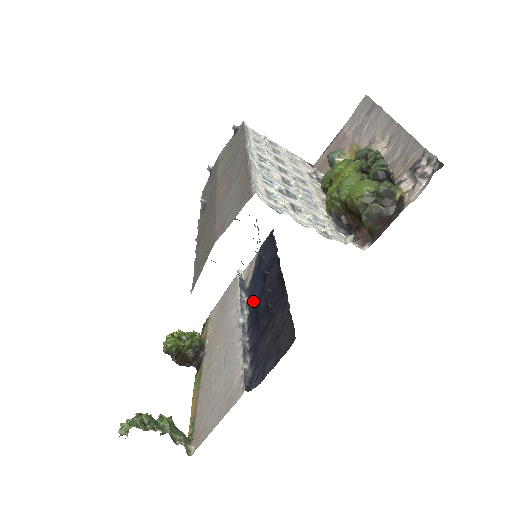
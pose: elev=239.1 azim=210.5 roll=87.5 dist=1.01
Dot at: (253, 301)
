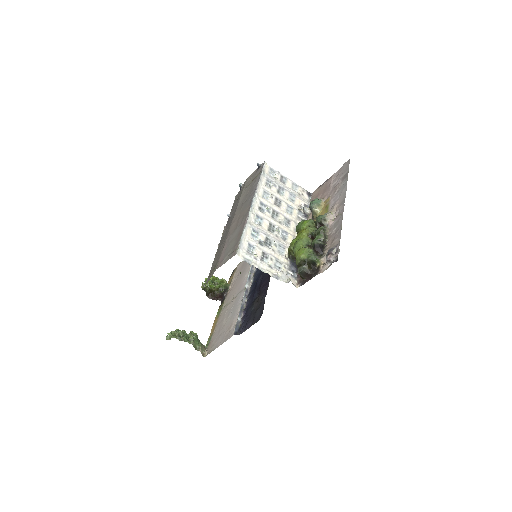
Dot at: (257, 274)
